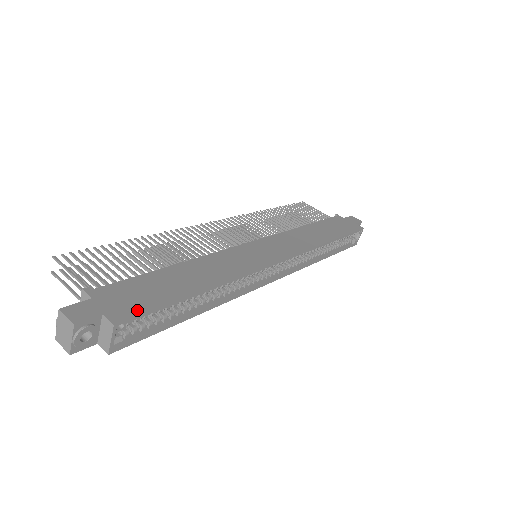
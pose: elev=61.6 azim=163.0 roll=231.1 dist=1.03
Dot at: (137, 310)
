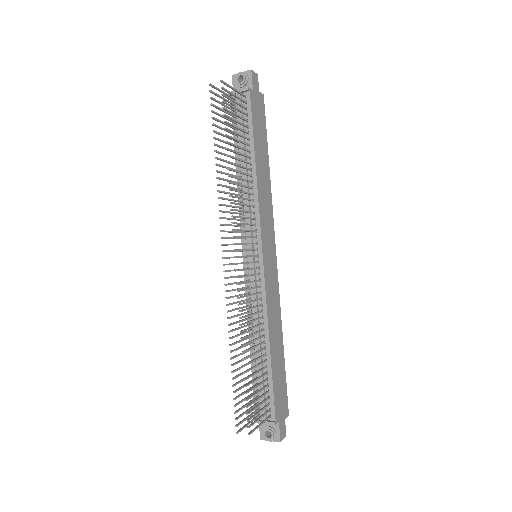
Dot at: (286, 398)
